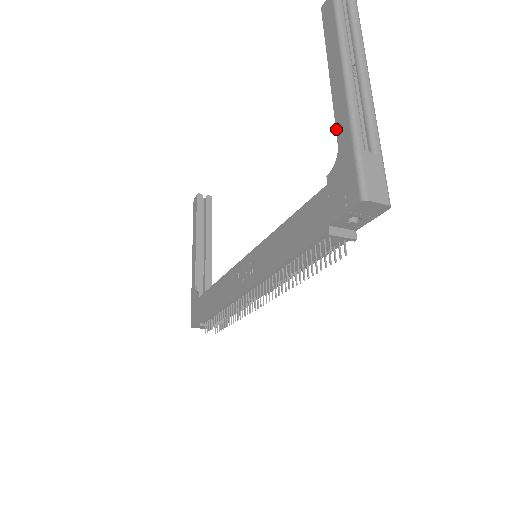
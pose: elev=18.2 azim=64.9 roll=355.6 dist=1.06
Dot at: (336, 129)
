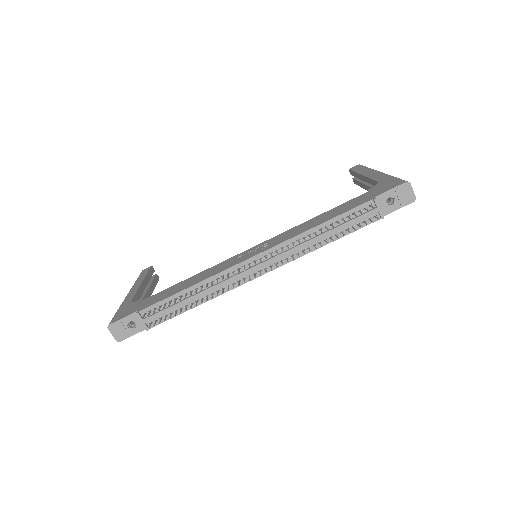
Dot at: (374, 180)
